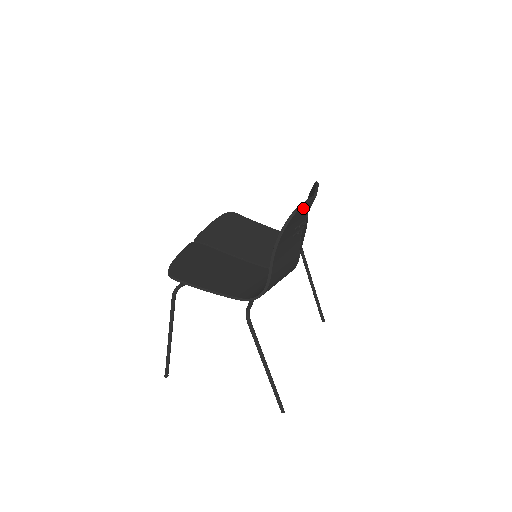
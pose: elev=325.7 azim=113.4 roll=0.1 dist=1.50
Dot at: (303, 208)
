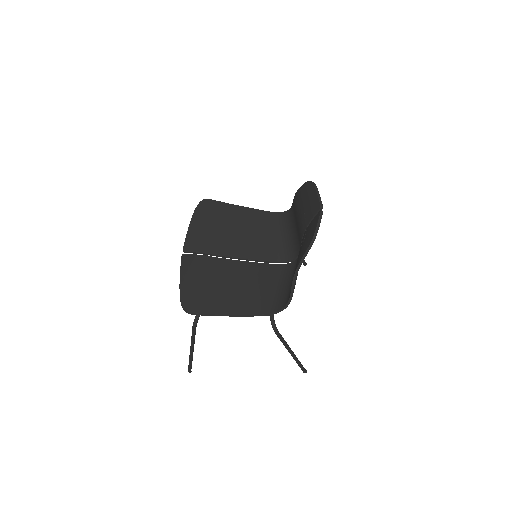
Dot at: occluded
